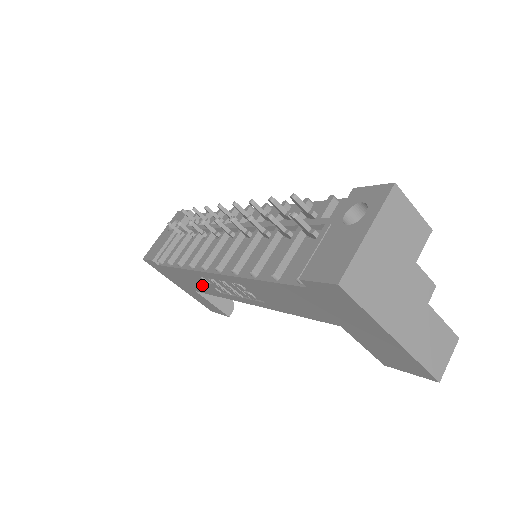
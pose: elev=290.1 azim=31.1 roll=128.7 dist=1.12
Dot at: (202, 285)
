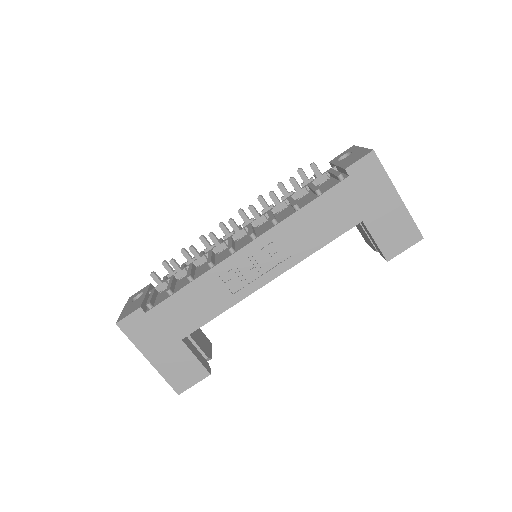
Dot at: (208, 301)
